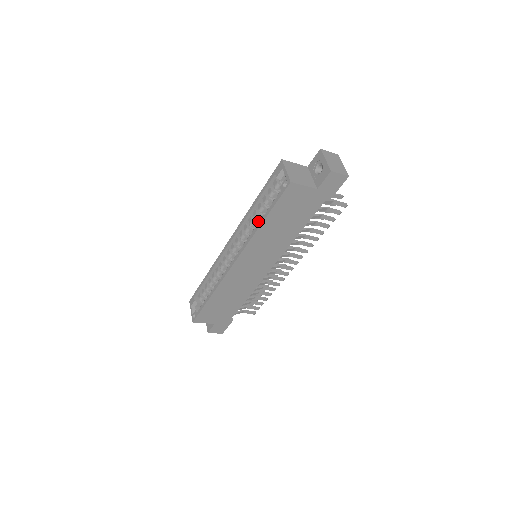
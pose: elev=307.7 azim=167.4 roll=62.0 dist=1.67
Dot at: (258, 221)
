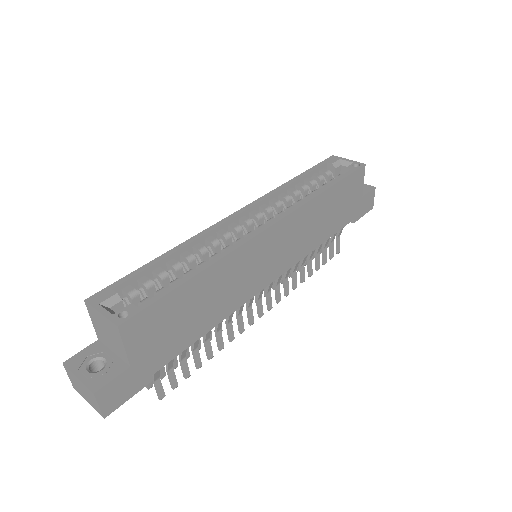
Dot at: (292, 201)
